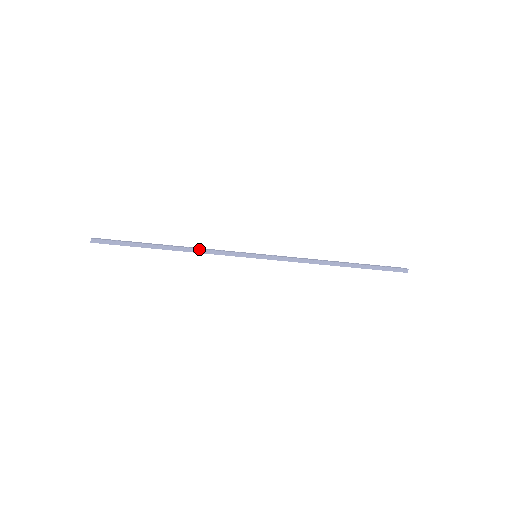
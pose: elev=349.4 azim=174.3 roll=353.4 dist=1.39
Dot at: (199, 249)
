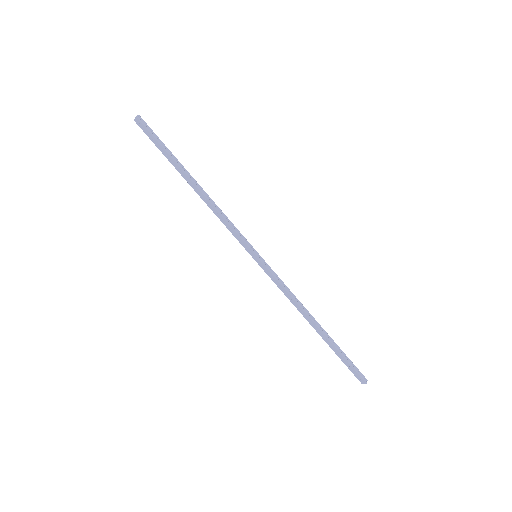
Dot at: (217, 206)
